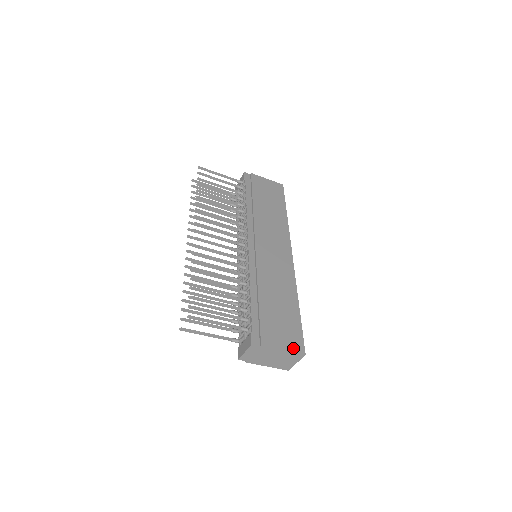
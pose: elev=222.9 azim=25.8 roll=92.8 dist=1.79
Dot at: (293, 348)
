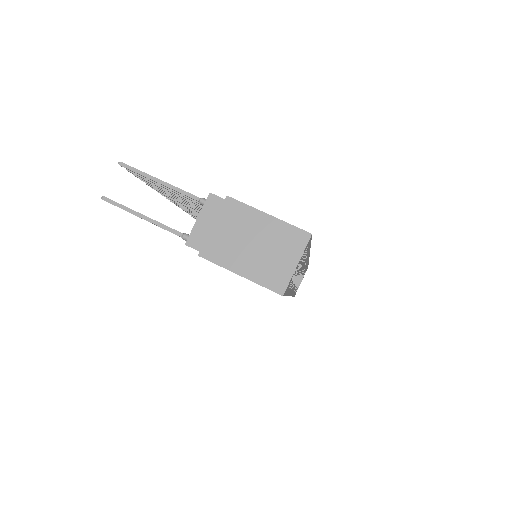
Dot at: (288, 224)
